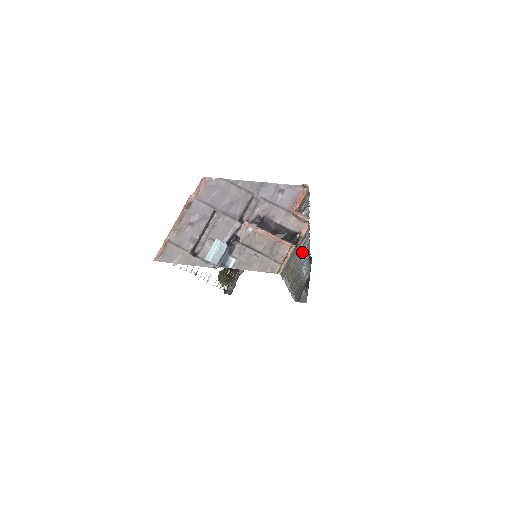
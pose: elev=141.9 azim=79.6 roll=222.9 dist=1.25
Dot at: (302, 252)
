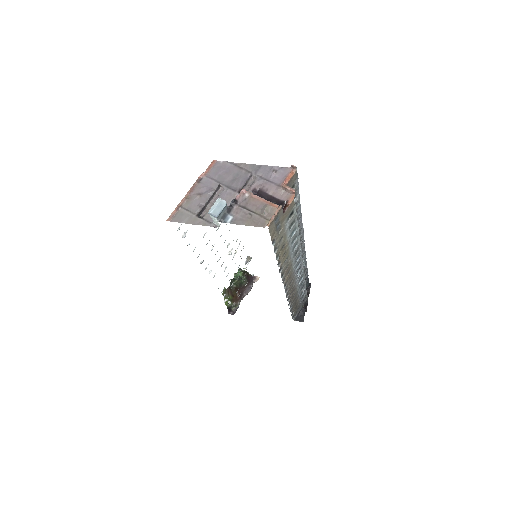
Dot at: (292, 234)
